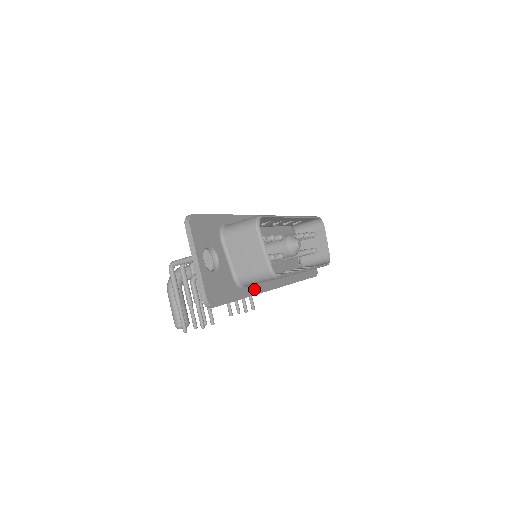
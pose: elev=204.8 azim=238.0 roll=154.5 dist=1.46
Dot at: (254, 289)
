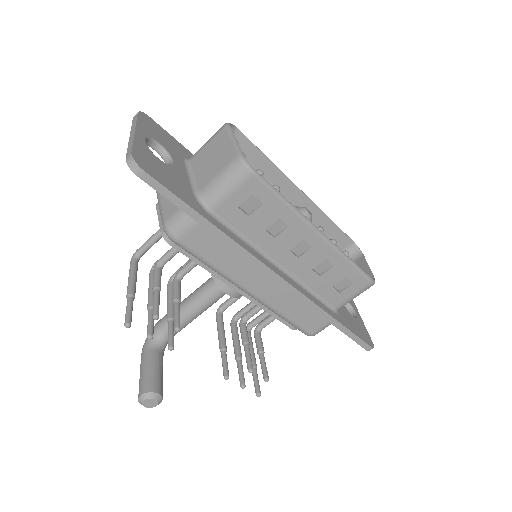
Dot at: (232, 235)
